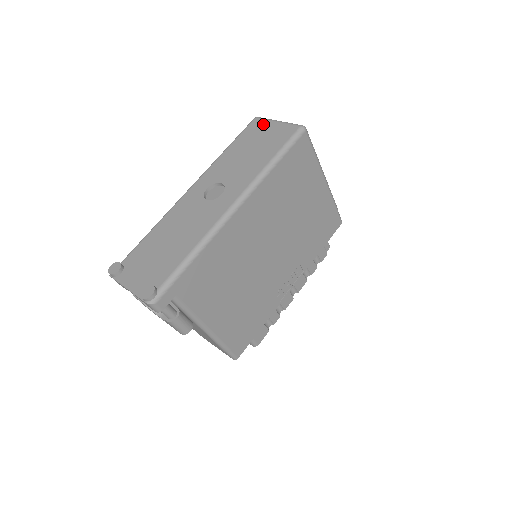
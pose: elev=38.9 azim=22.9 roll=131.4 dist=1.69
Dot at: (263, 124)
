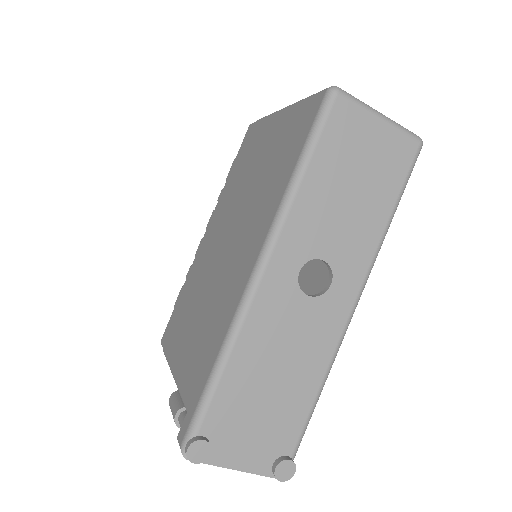
Dot at: (358, 119)
